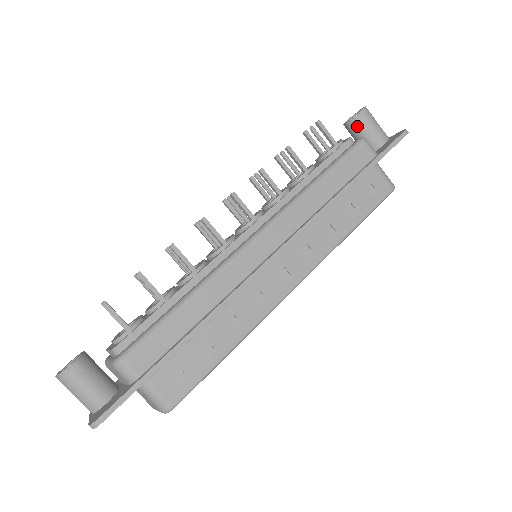
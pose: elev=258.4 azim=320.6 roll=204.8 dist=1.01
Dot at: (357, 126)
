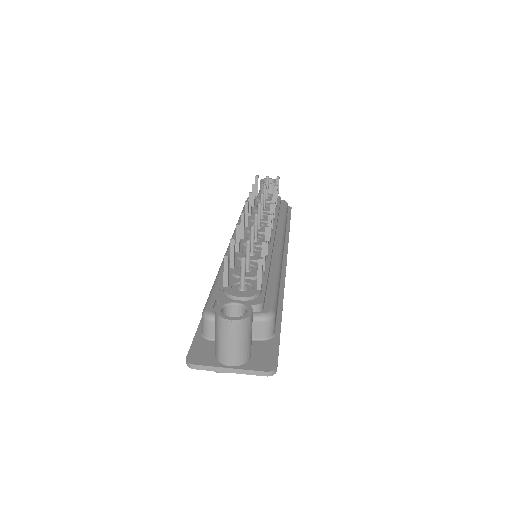
Dot at: occluded
